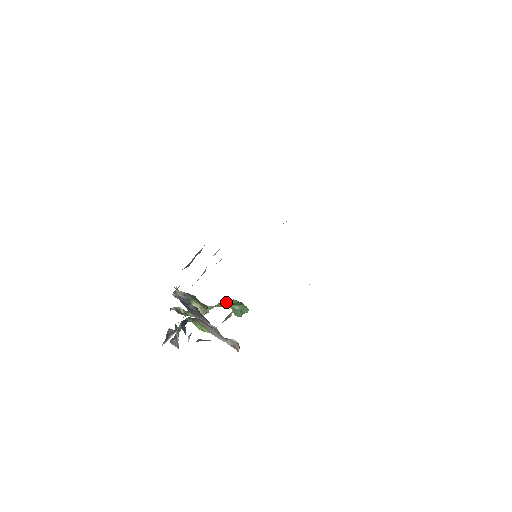
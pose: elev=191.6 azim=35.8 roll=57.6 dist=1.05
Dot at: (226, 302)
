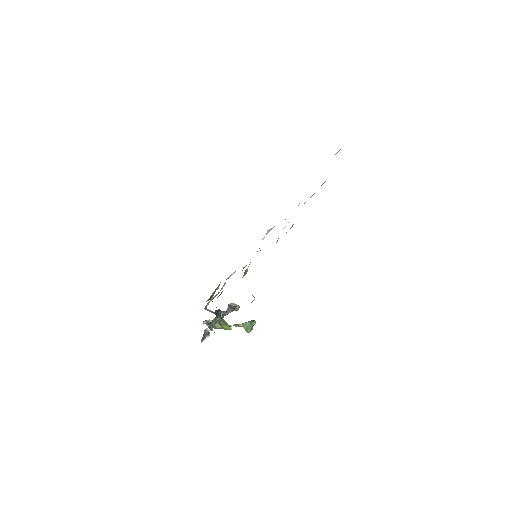
Dot at: occluded
